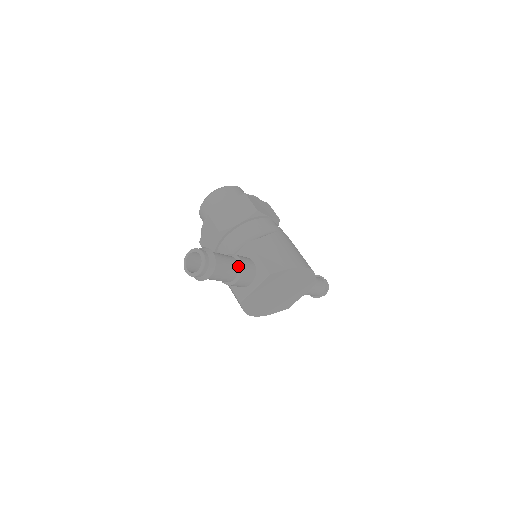
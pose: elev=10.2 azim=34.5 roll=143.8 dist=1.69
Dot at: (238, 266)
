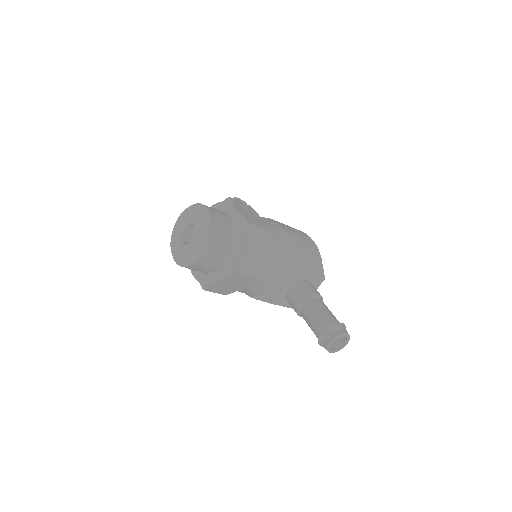
Dot at: (322, 301)
